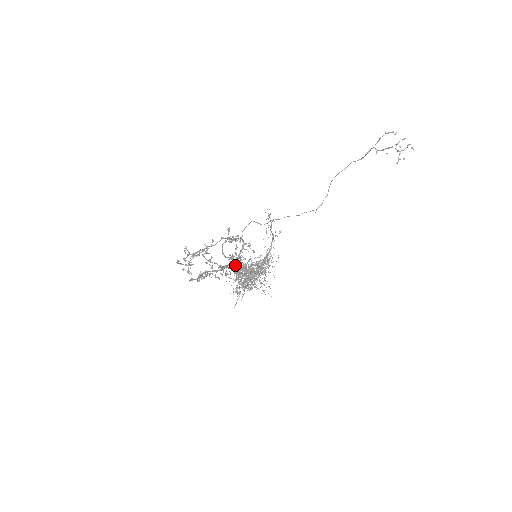
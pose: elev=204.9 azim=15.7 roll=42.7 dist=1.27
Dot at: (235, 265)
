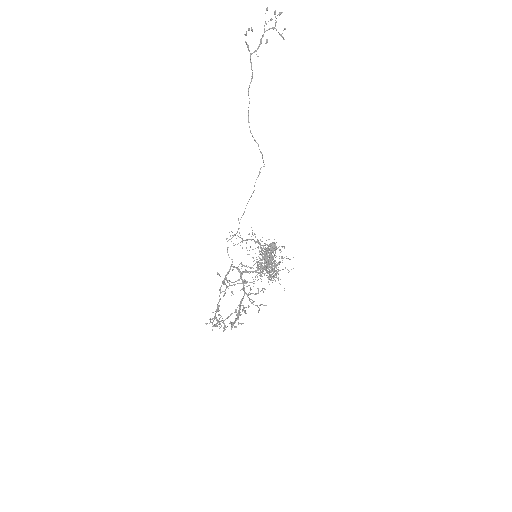
Dot at: occluded
